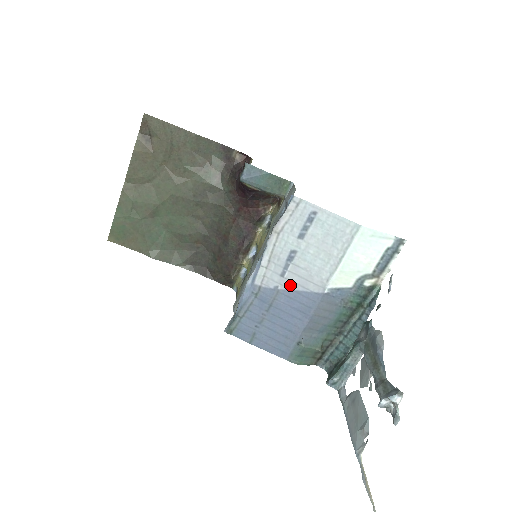
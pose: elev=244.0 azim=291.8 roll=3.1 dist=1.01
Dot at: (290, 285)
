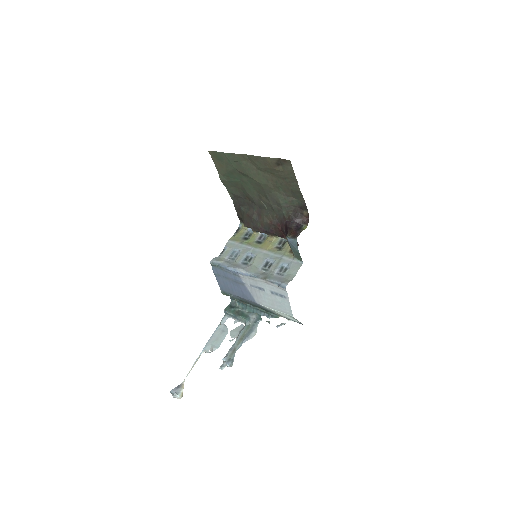
Dot at: (250, 289)
